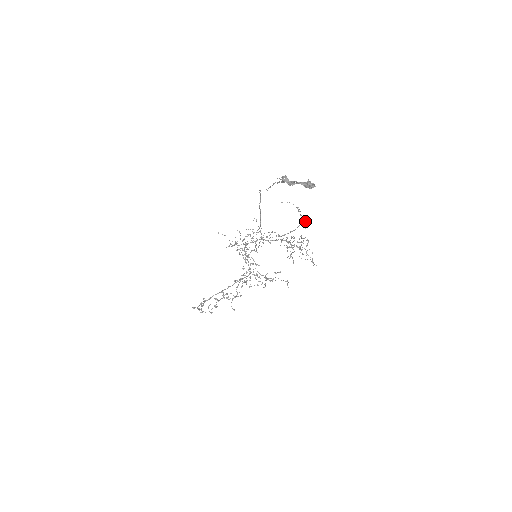
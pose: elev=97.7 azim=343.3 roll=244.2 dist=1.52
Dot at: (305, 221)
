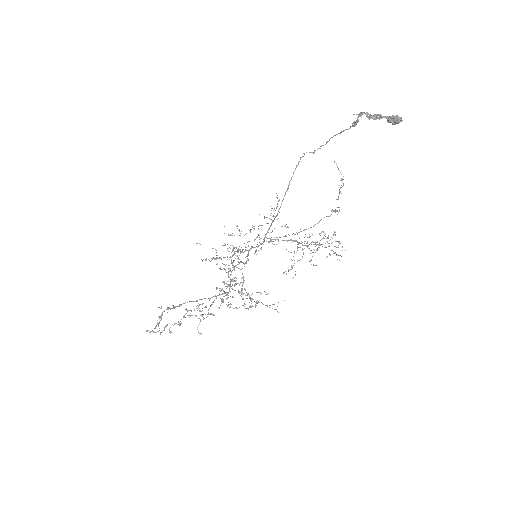
Dot at: occluded
